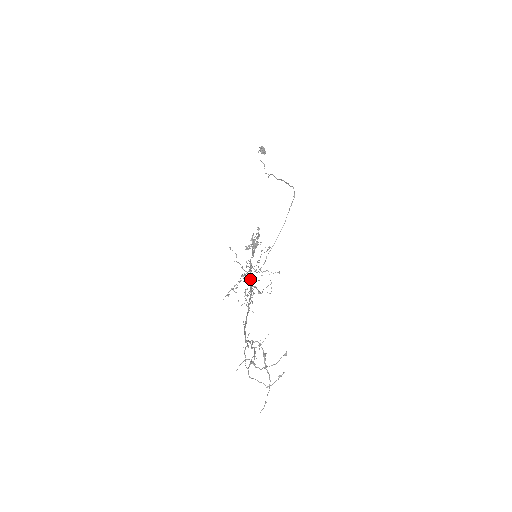
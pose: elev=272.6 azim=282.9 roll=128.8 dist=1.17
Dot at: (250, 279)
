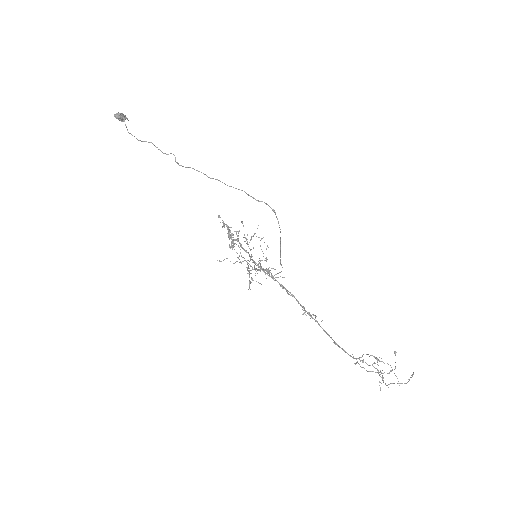
Dot at: (282, 288)
